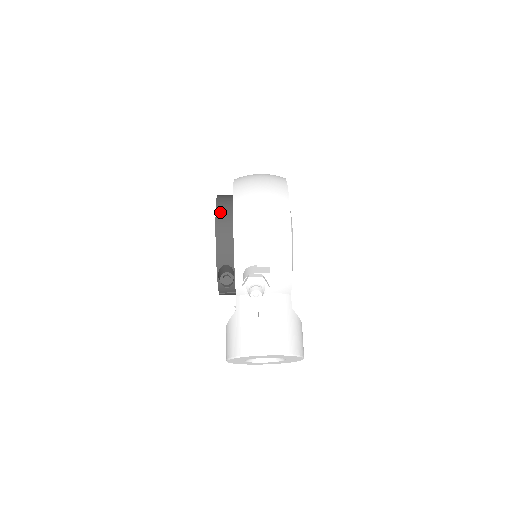
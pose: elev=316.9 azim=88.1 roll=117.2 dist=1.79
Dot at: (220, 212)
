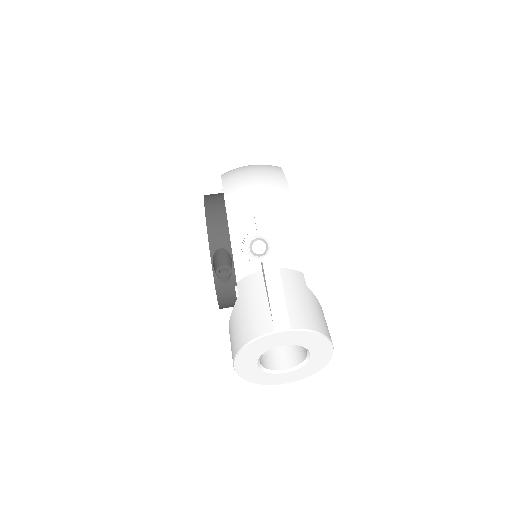
Dot at: (209, 199)
